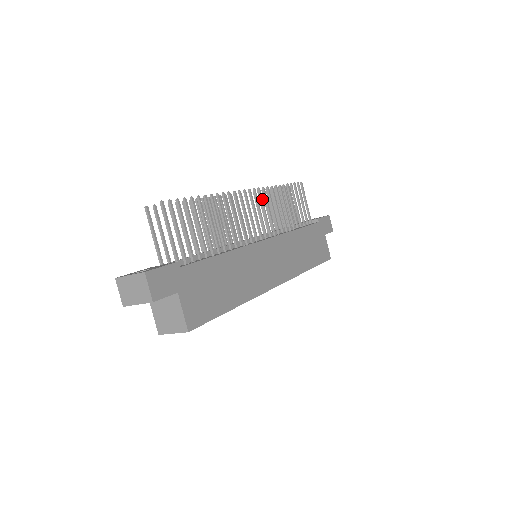
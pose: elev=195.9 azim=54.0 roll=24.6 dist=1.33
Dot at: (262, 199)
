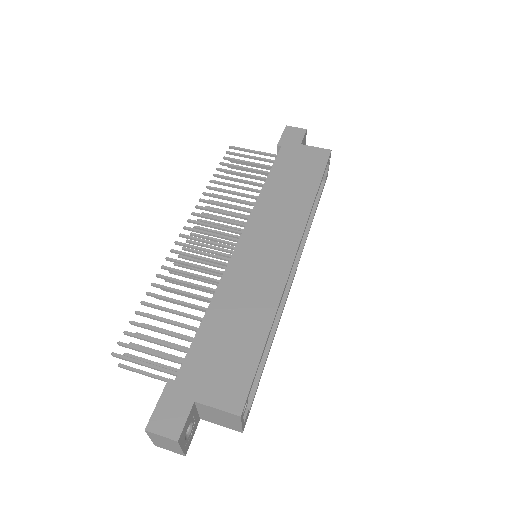
Dot at: (204, 216)
